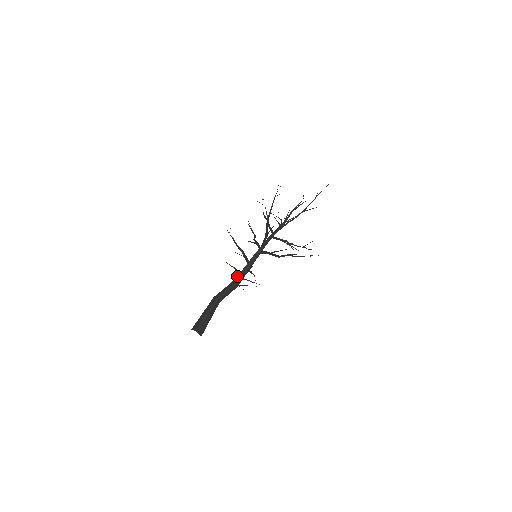
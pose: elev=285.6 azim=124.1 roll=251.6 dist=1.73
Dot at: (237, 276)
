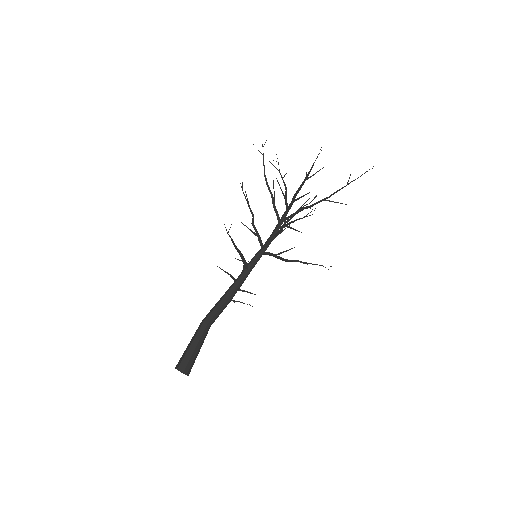
Dot at: (232, 288)
